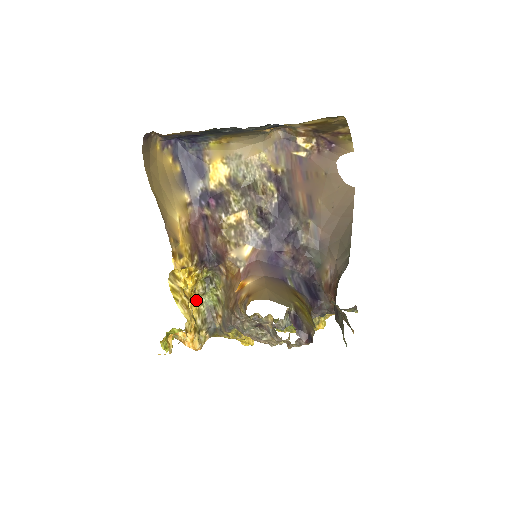
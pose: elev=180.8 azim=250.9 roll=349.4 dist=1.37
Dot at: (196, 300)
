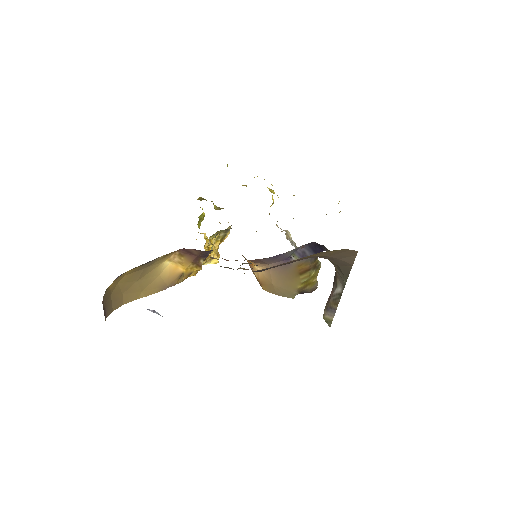
Dot at: occluded
